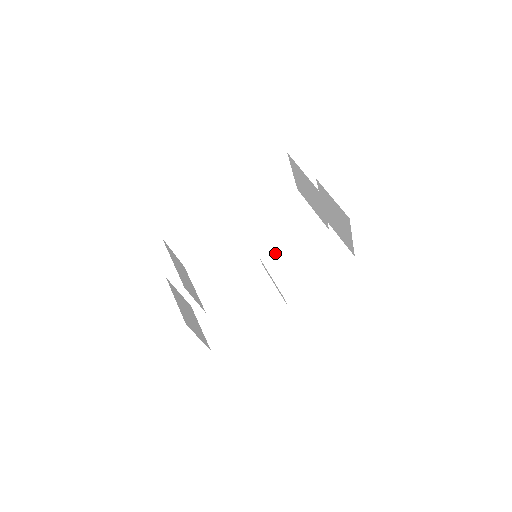
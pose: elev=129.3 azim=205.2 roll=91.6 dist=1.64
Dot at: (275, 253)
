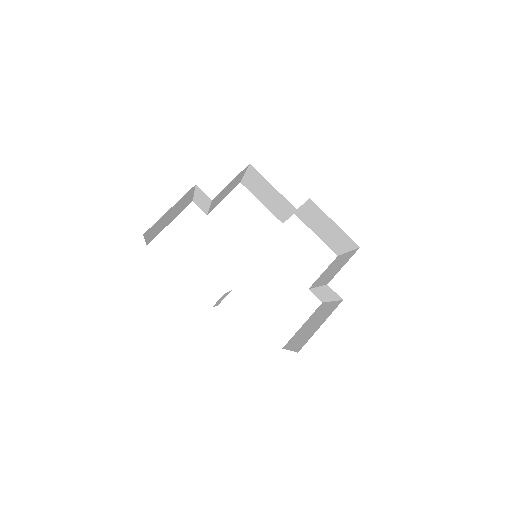
Dot at: occluded
